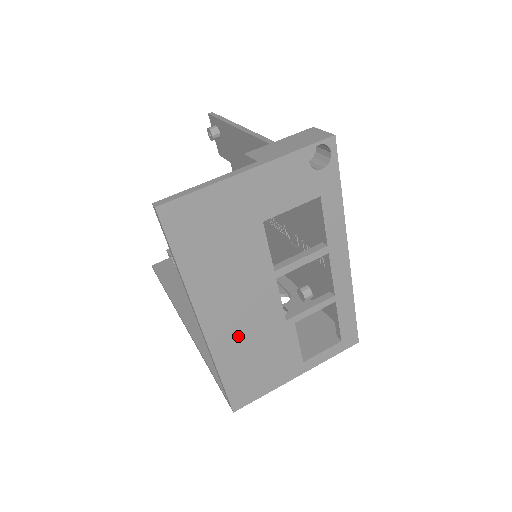
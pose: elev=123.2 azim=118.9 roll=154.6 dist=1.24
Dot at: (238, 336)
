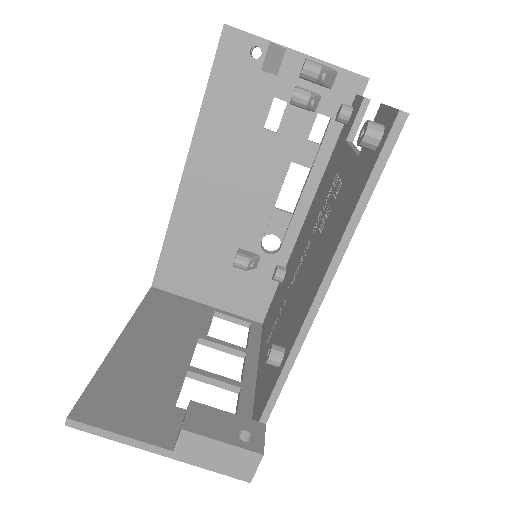
Dot at: occluded
